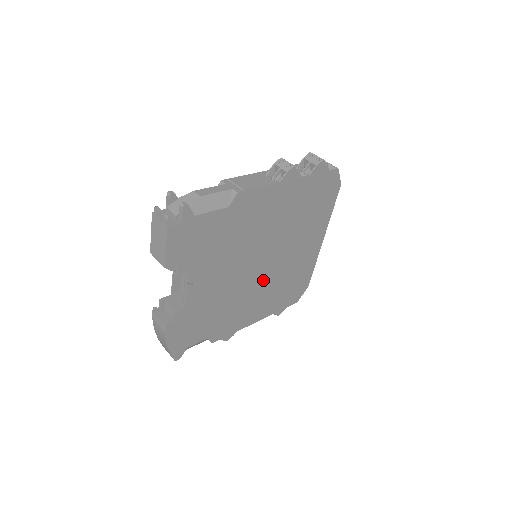
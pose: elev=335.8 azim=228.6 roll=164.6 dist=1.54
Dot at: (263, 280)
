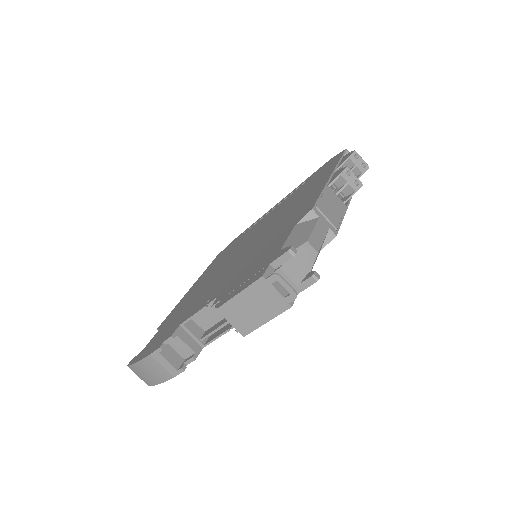
Dot at: occluded
